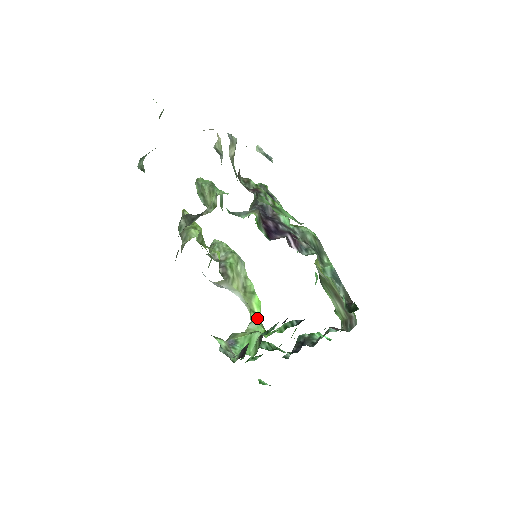
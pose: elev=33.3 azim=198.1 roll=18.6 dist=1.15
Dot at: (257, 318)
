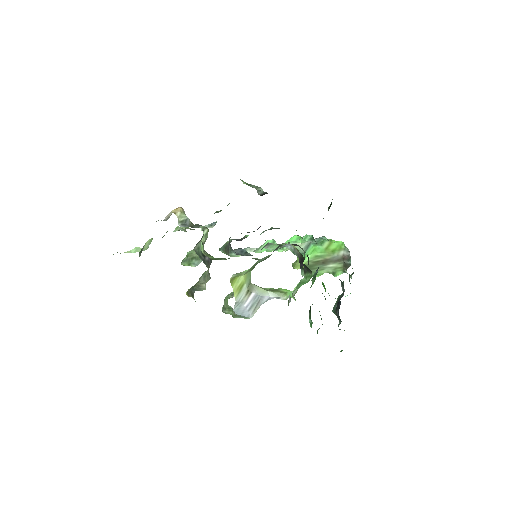
Dot at: (293, 291)
